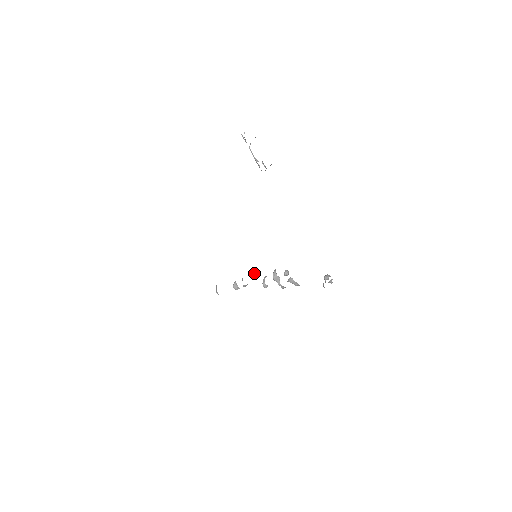
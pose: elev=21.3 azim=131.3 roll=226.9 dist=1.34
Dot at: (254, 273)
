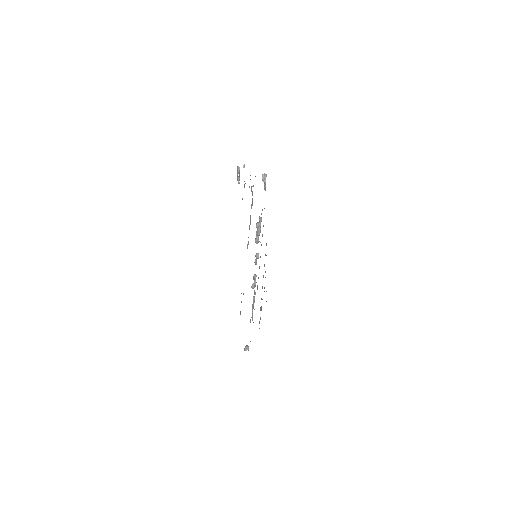
Dot at: occluded
